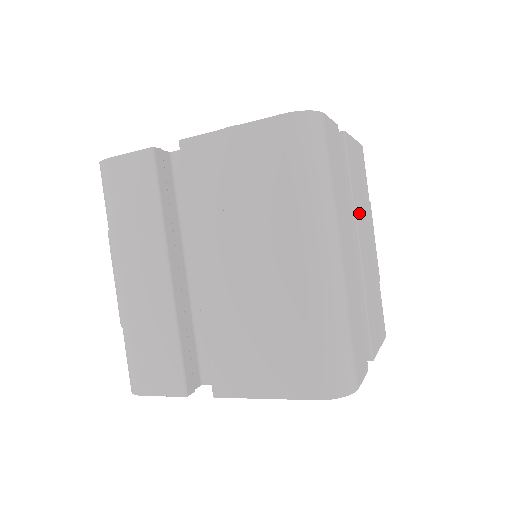
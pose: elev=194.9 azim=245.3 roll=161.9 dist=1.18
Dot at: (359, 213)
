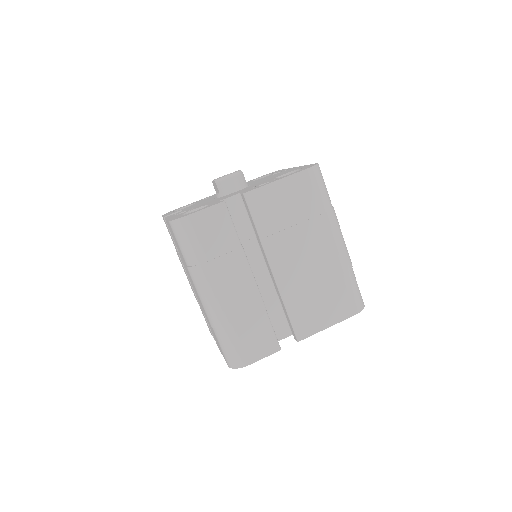
Dot at: (276, 244)
